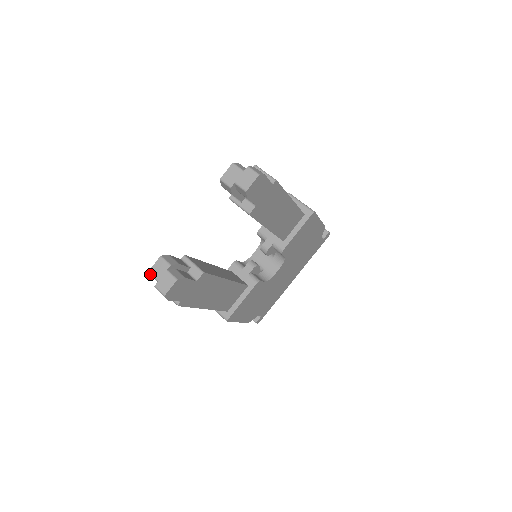
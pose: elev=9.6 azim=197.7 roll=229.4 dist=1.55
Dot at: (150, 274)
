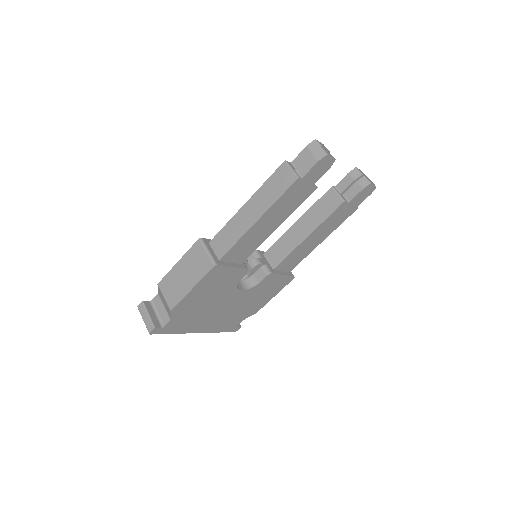
Dot at: (317, 141)
